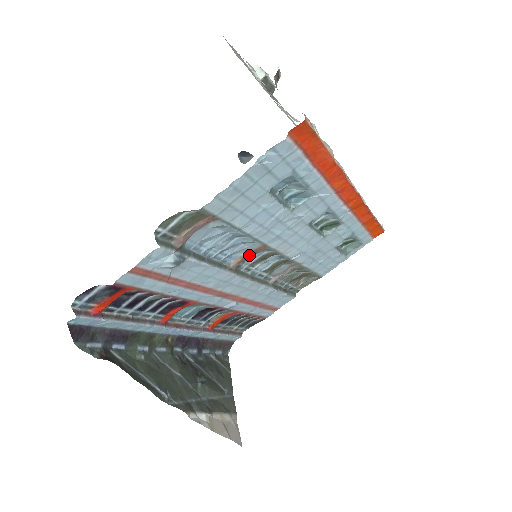
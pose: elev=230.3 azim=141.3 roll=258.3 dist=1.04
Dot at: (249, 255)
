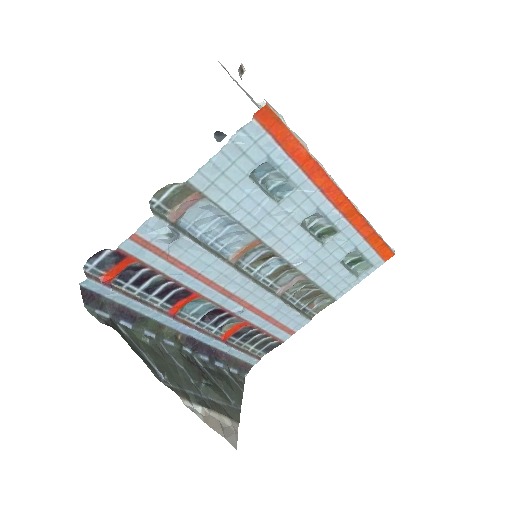
Dot at: (247, 252)
